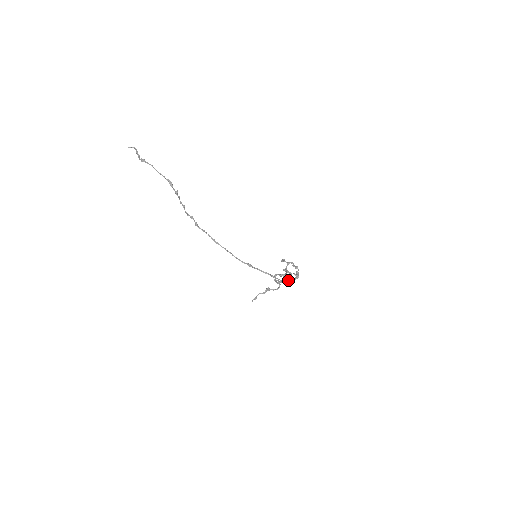
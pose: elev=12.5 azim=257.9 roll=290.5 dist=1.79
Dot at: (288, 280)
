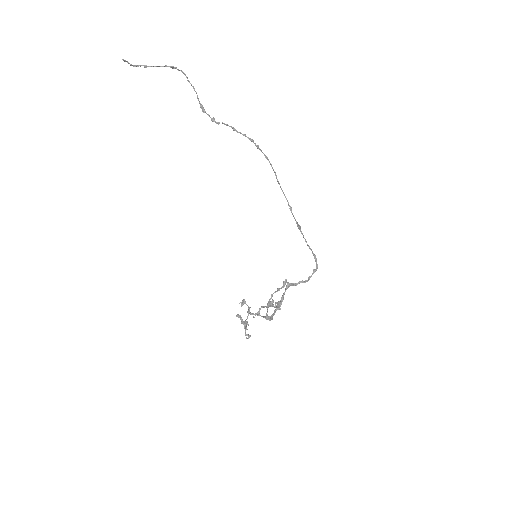
Dot at: occluded
